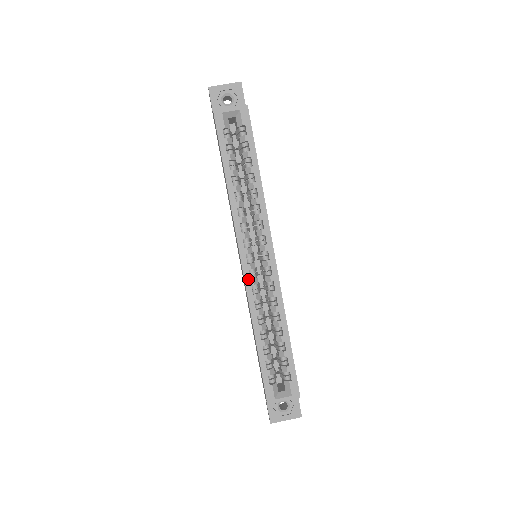
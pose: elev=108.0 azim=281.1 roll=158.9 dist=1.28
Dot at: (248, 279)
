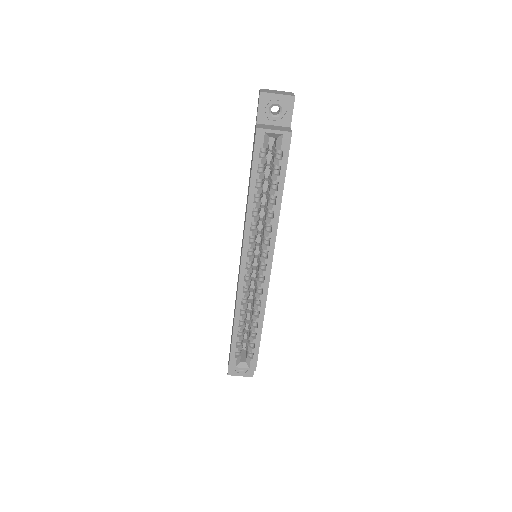
Dot at: (242, 281)
